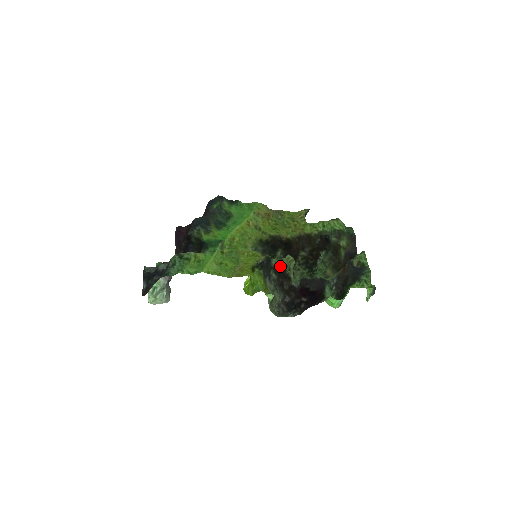
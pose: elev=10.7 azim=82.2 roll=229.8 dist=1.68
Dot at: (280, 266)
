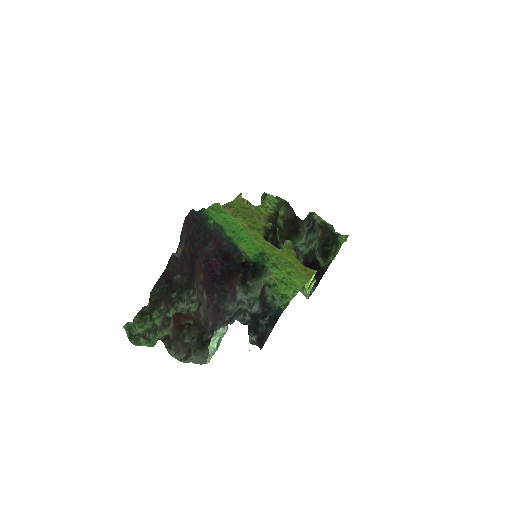
Dot at: occluded
